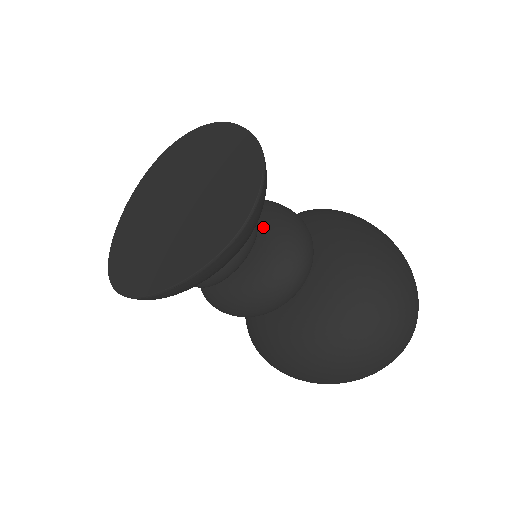
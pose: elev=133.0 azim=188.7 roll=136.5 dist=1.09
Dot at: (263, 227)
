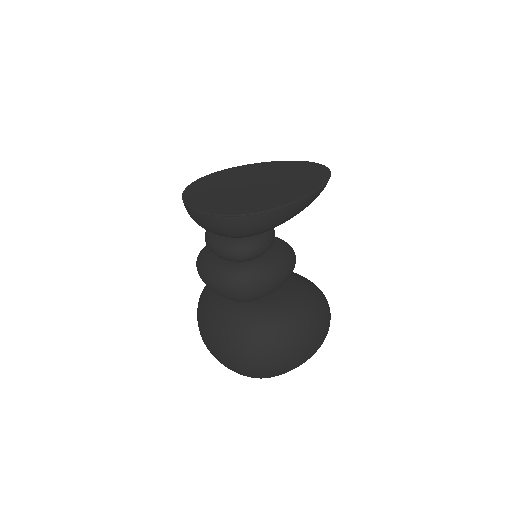
Dot at: occluded
